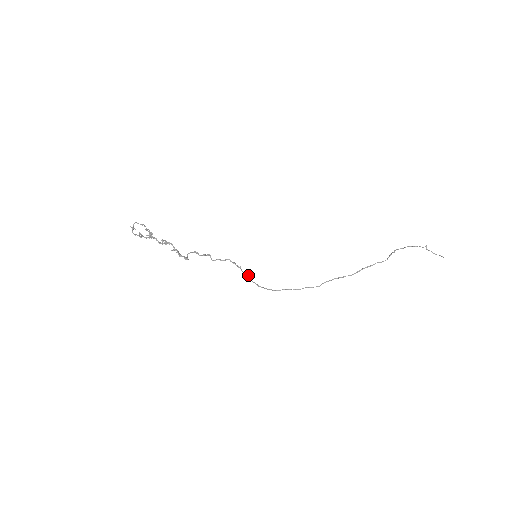
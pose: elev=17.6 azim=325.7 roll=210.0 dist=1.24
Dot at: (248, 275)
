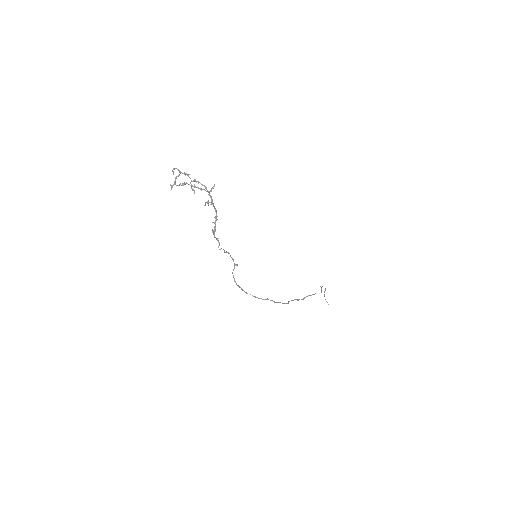
Dot at: occluded
